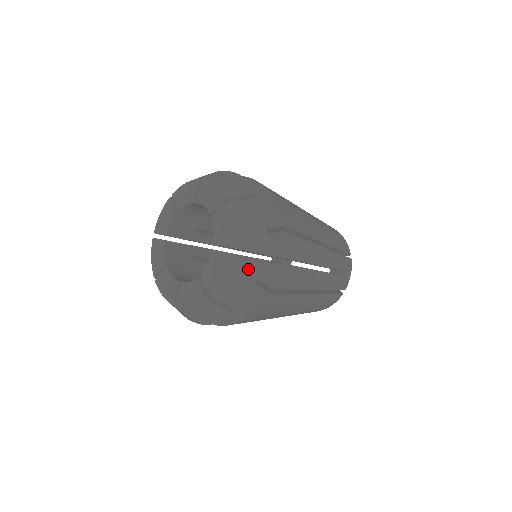
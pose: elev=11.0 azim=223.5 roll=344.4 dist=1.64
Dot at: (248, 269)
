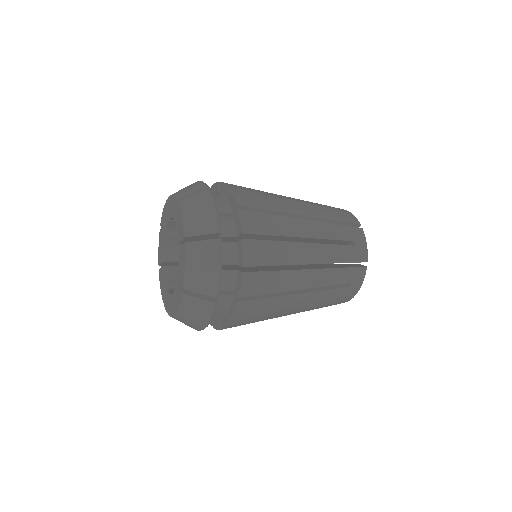
Dot at: (201, 307)
